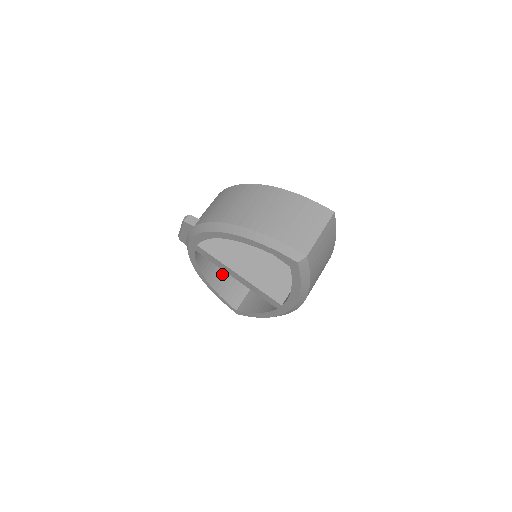
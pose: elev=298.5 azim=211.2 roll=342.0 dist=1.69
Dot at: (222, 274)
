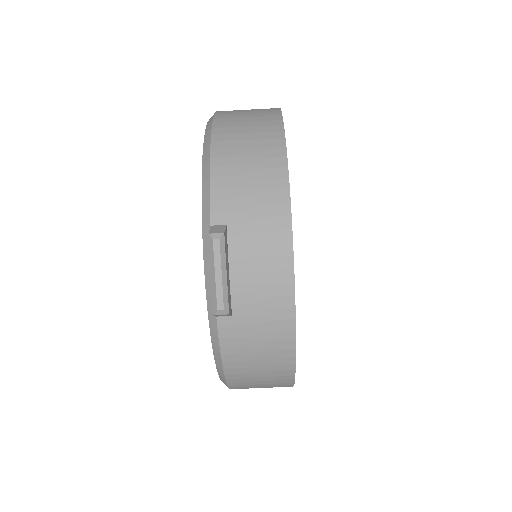
Dot at: occluded
